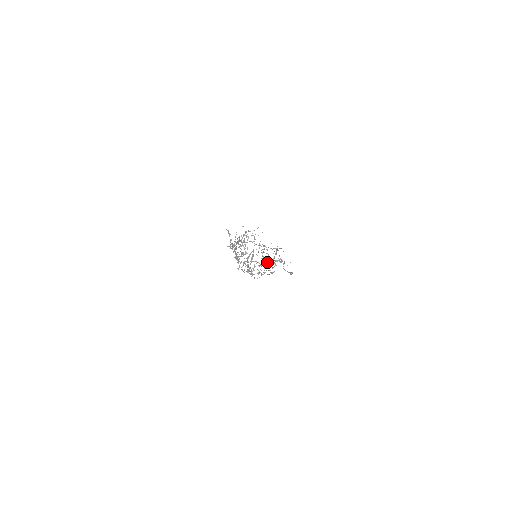
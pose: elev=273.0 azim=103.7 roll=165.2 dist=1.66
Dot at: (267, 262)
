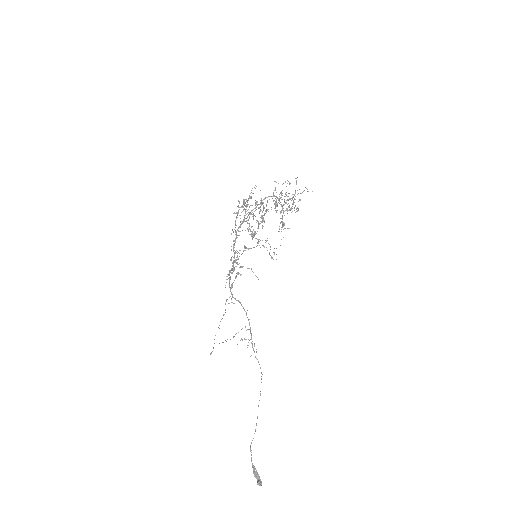
Dot at: (282, 209)
